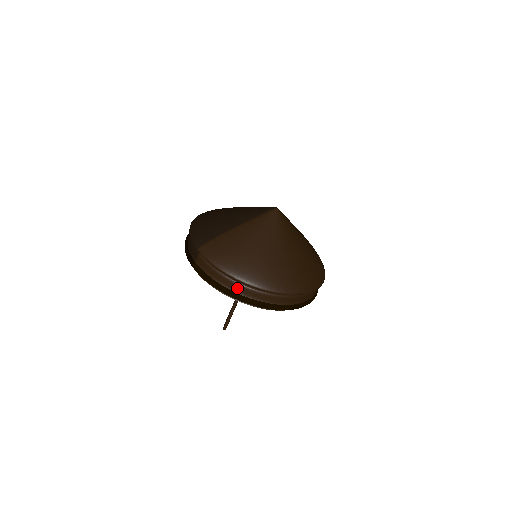
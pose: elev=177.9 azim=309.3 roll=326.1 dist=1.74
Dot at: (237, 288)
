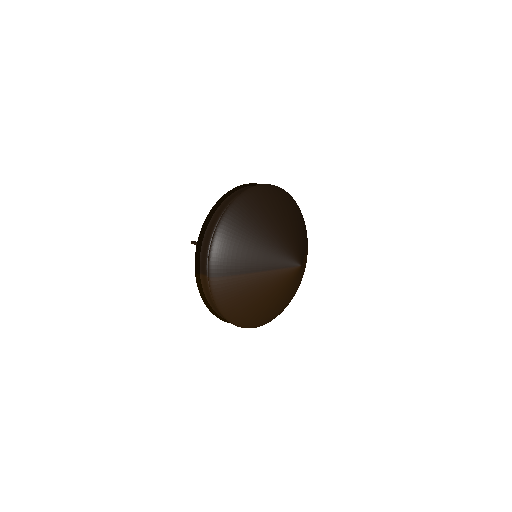
Dot at: (221, 315)
